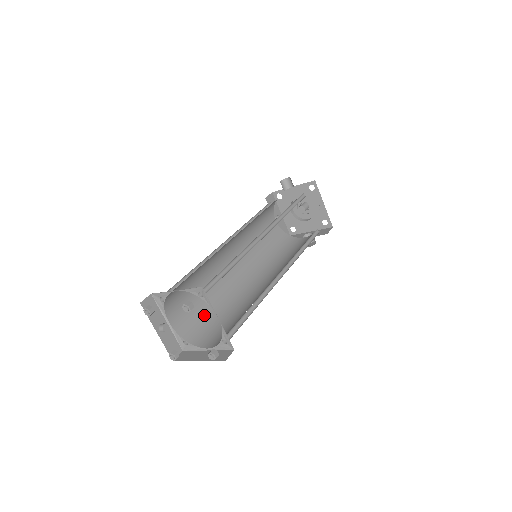
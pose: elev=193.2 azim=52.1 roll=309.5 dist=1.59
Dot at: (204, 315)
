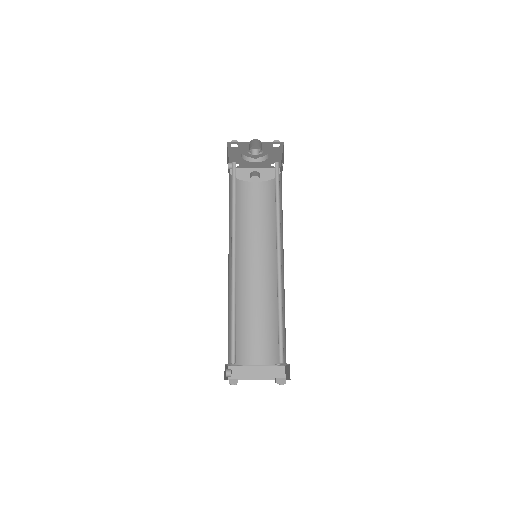
Dot at: occluded
